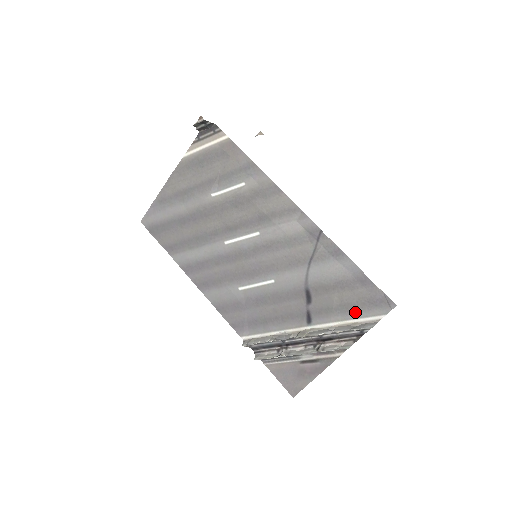
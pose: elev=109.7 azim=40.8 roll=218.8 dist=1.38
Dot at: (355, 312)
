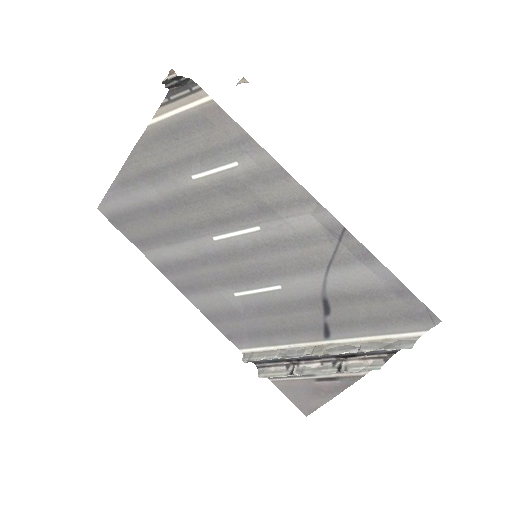
Dot at: (387, 327)
